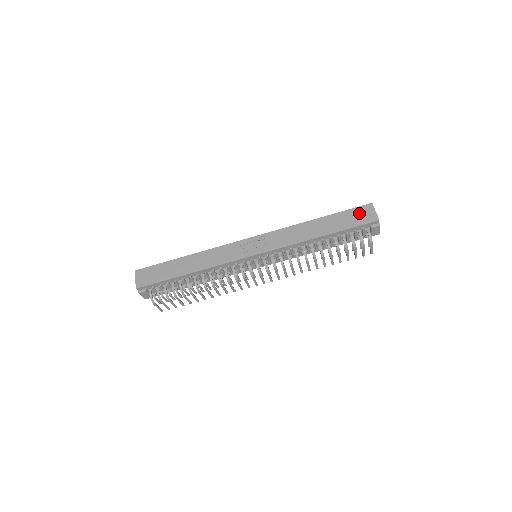
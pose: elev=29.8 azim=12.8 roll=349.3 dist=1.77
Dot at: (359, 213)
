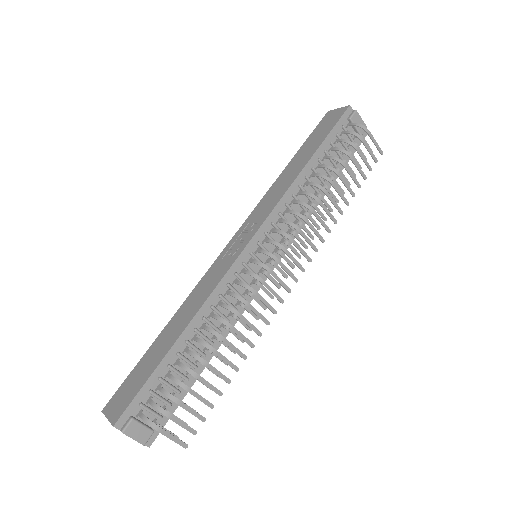
Dot at: (324, 123)
